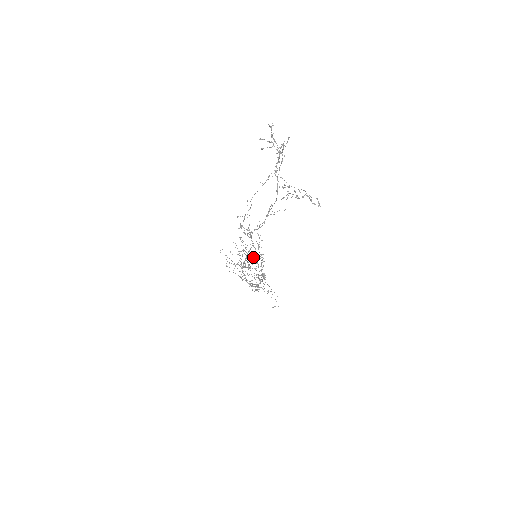
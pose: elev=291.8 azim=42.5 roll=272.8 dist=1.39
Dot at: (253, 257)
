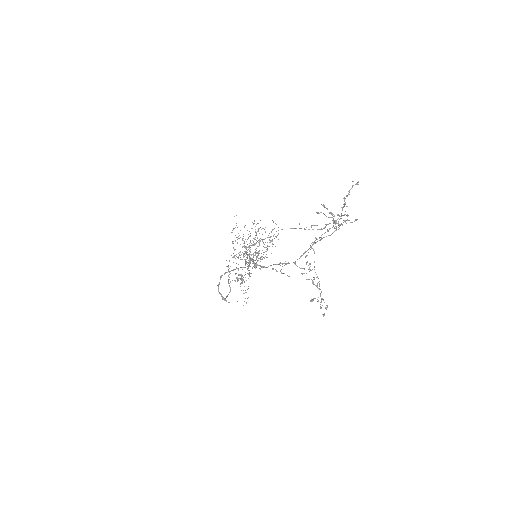
Dot at: occluded
